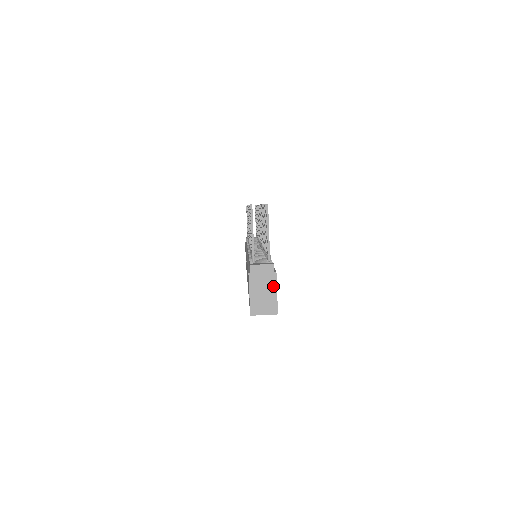
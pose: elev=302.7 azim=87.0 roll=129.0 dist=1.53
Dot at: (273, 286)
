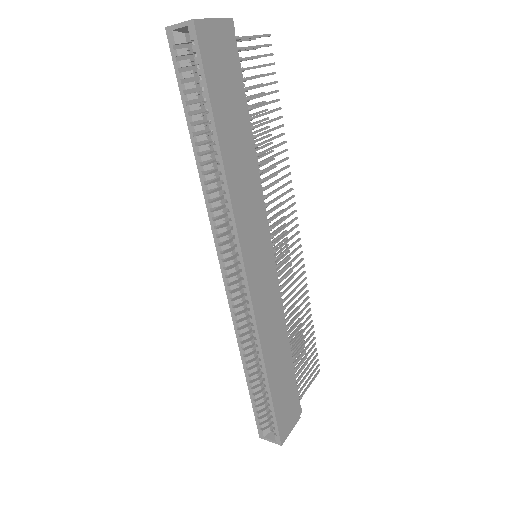
Dot at: (214, 19)
